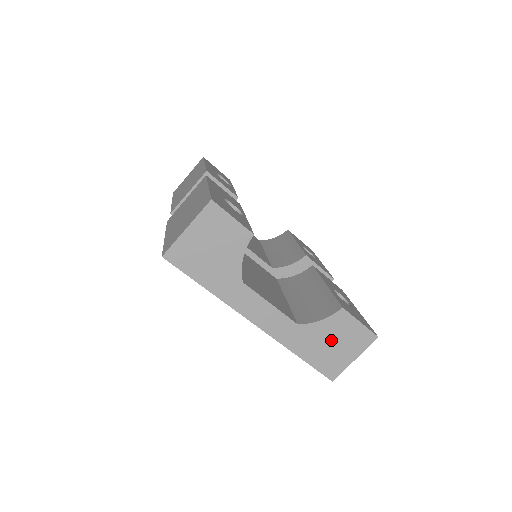
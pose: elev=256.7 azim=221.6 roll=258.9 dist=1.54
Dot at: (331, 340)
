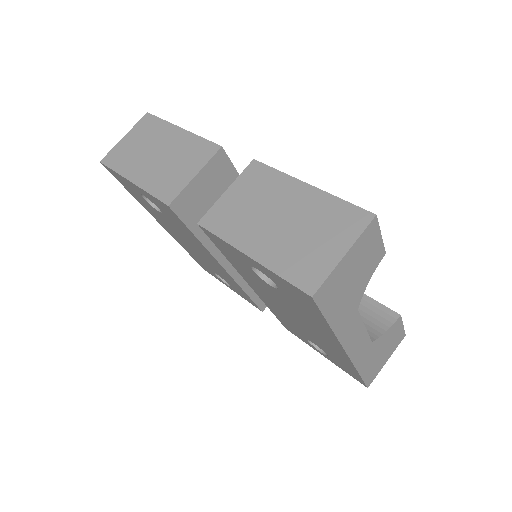
Dot at: (383, 349)
